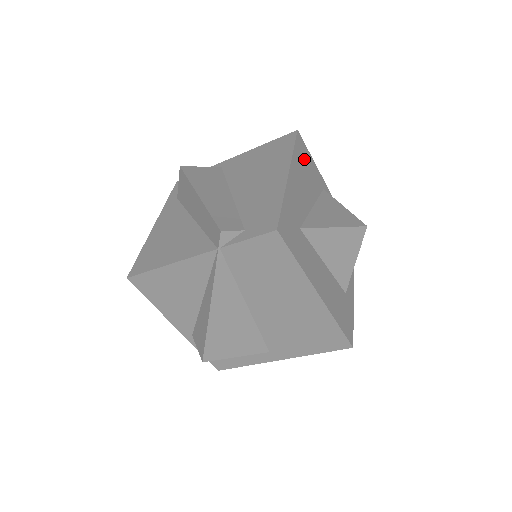
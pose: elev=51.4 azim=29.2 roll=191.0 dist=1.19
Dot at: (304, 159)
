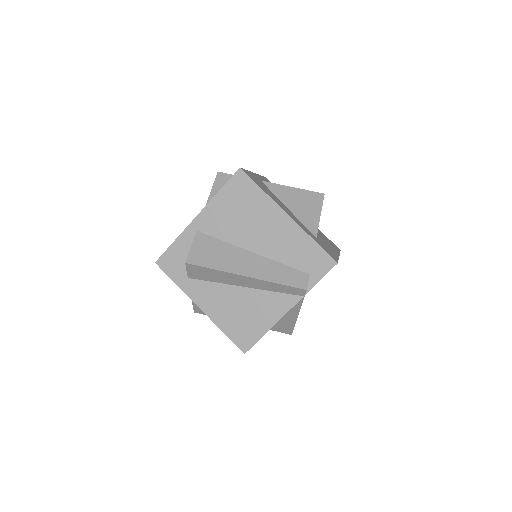
Dot at: (258, 183)
